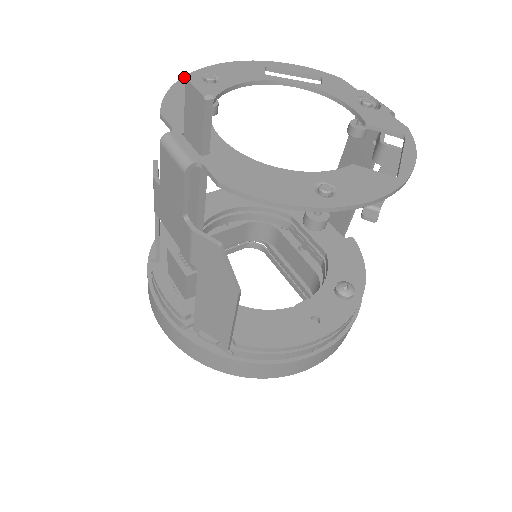
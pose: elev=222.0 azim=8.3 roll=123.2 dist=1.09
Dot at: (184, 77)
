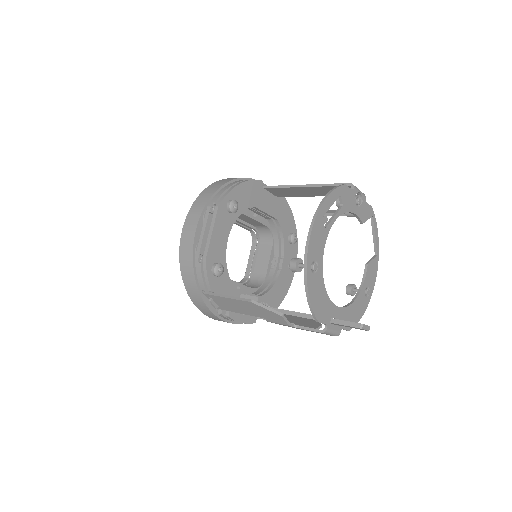
Dot at: (308, 282)
